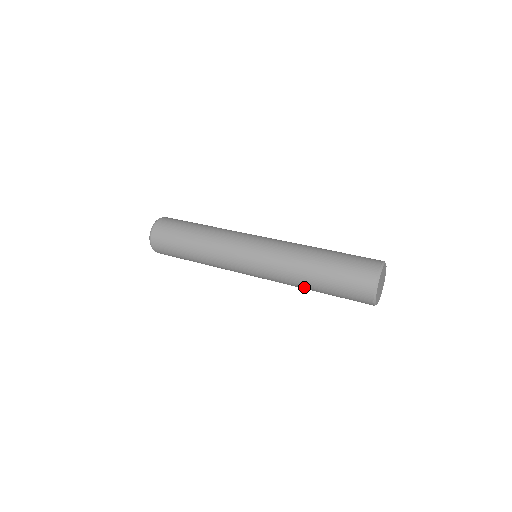
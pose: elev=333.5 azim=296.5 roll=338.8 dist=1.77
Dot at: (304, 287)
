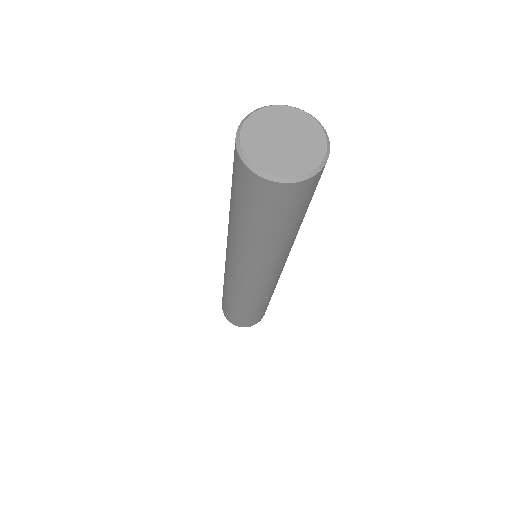
Dot at: occluded
